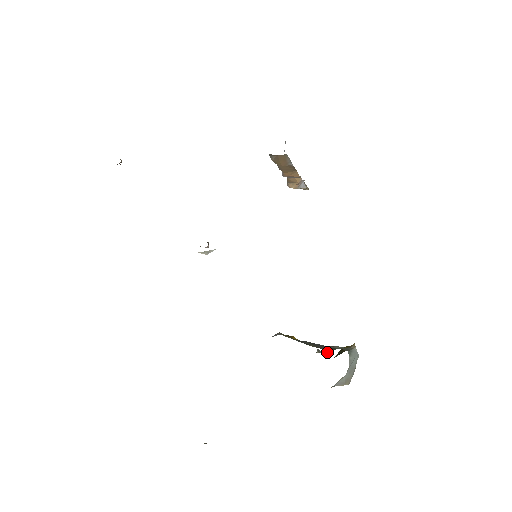
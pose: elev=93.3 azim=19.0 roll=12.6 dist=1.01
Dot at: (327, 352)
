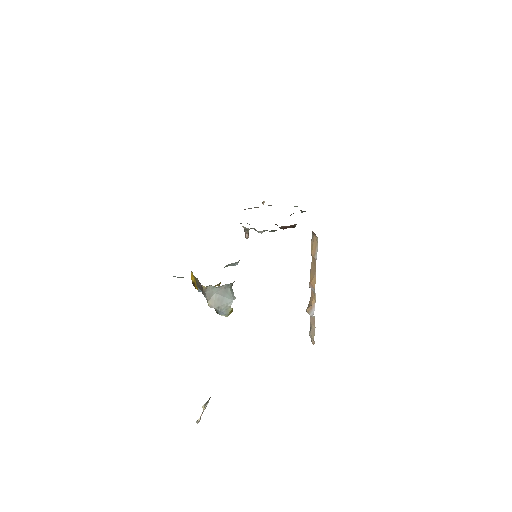
Dot at: (205, 404)
